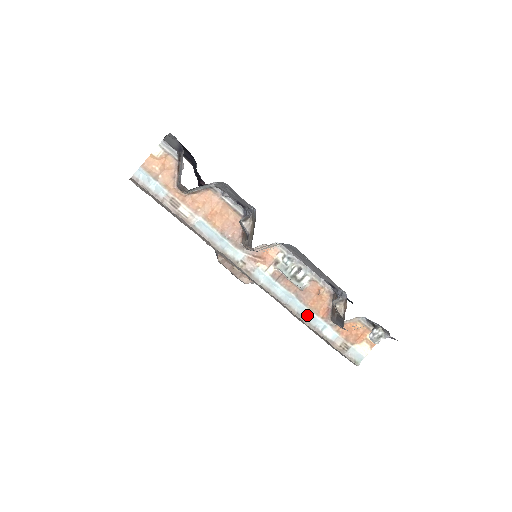
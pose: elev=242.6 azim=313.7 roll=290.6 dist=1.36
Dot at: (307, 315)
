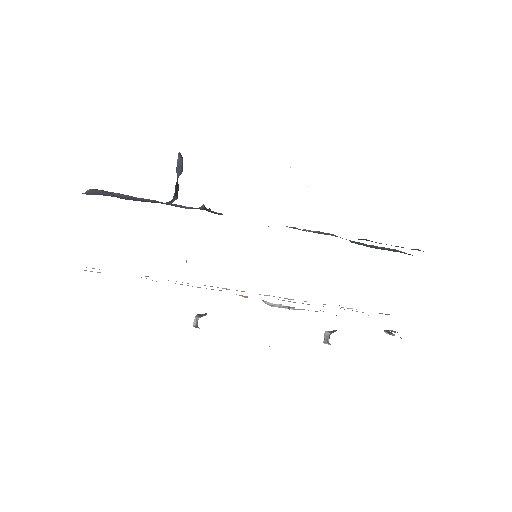
Dot at: occluded
